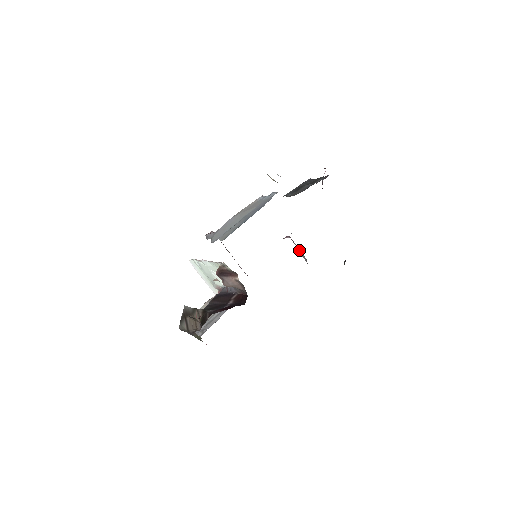
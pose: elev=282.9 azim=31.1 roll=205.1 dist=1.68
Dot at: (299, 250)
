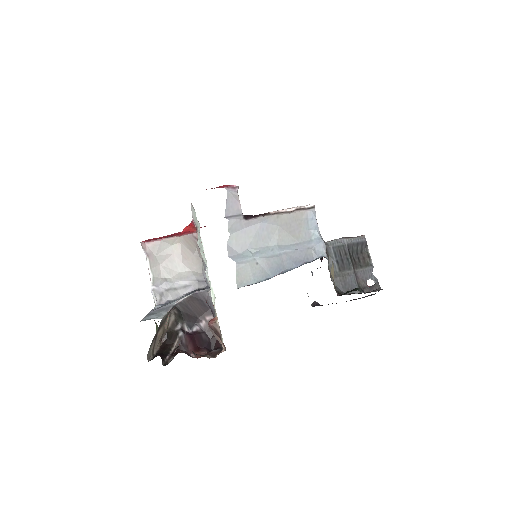
Dot at: occluded
